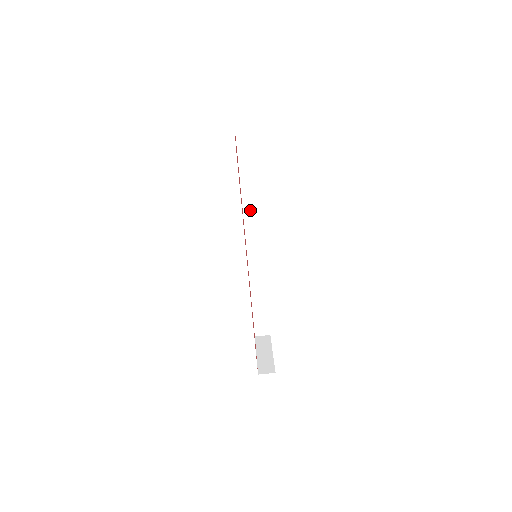
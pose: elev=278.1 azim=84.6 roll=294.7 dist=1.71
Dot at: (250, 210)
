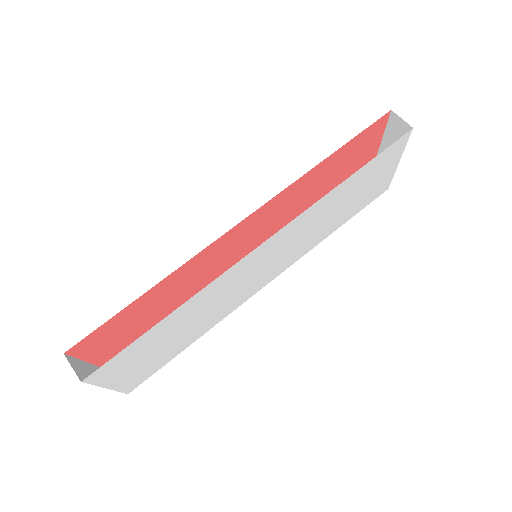
Dot at: occluded
